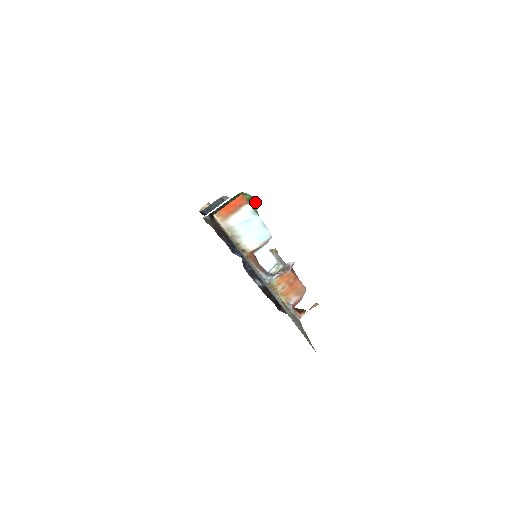
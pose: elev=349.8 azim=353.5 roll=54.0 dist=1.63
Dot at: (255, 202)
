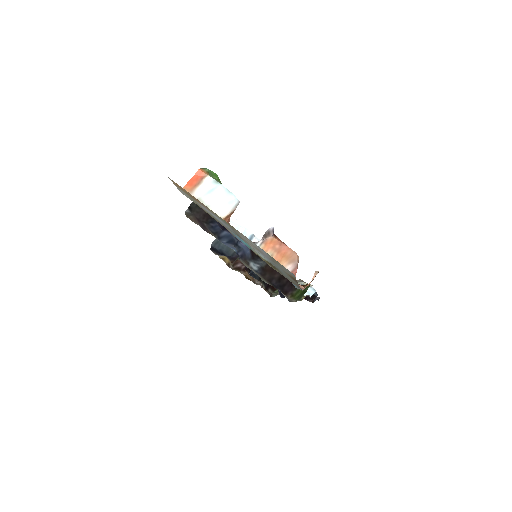
Dot at: occluded
